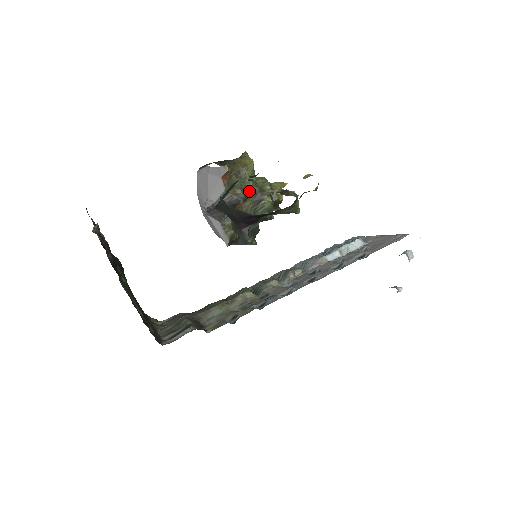
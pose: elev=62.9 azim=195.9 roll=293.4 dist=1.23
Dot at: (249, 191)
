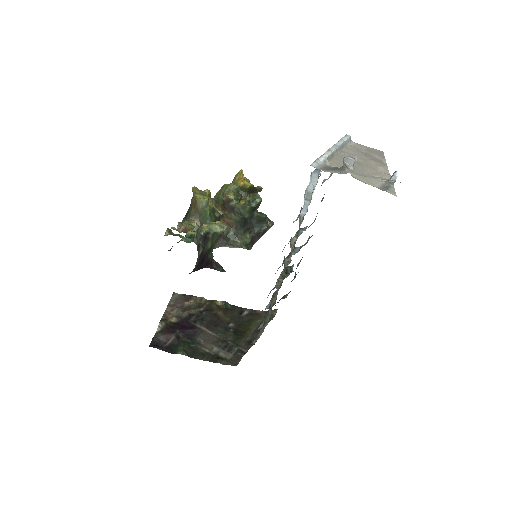
Dot at: (220, 210)
